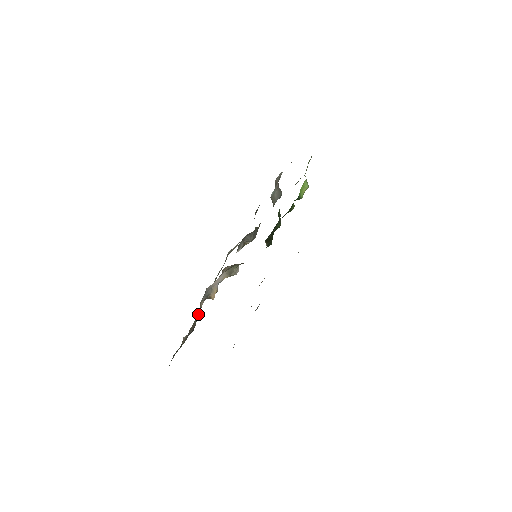
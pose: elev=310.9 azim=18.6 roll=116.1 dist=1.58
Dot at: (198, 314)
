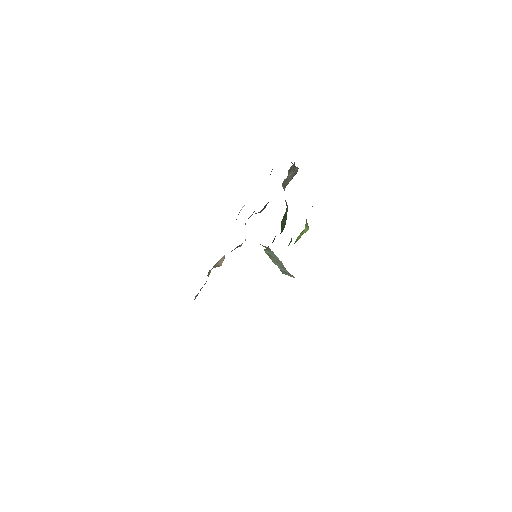
Dot at: occluded
